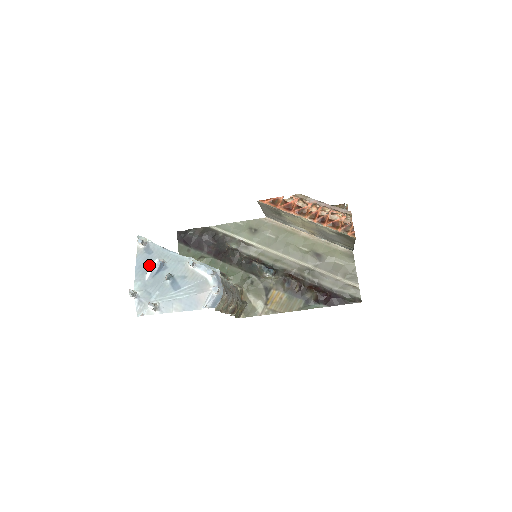
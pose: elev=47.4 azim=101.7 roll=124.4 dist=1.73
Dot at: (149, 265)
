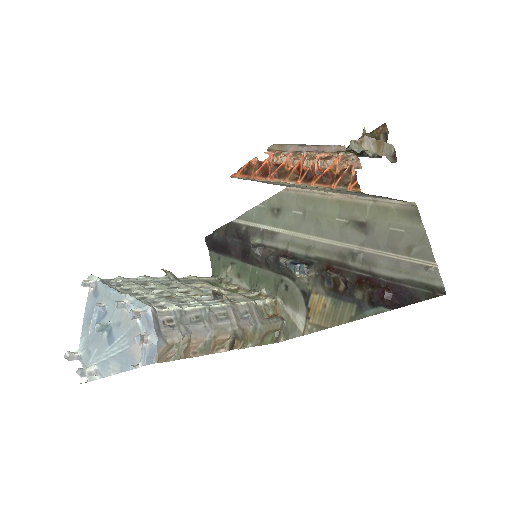
Dot at: occluded
